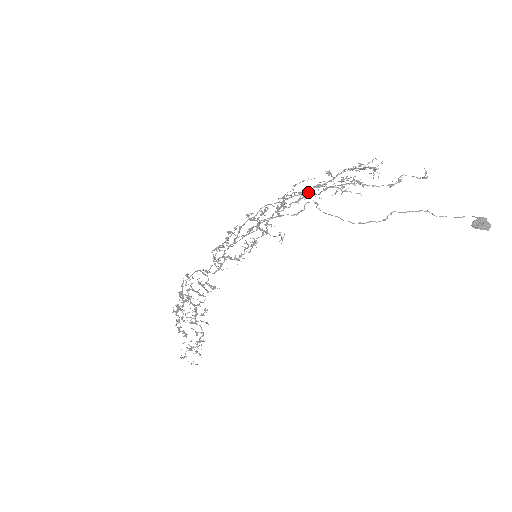
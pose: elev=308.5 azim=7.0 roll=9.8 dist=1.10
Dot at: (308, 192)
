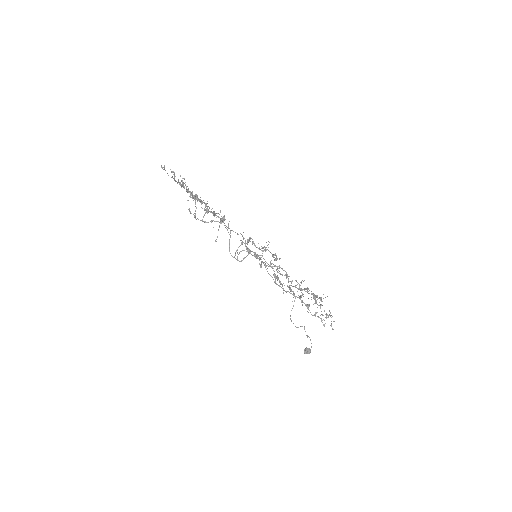
Dot at: (302, 302)
